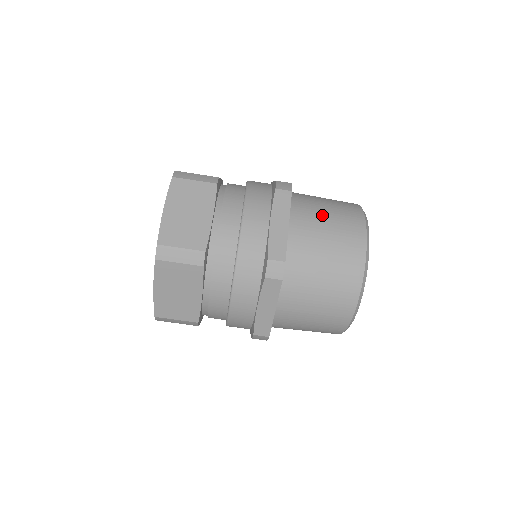
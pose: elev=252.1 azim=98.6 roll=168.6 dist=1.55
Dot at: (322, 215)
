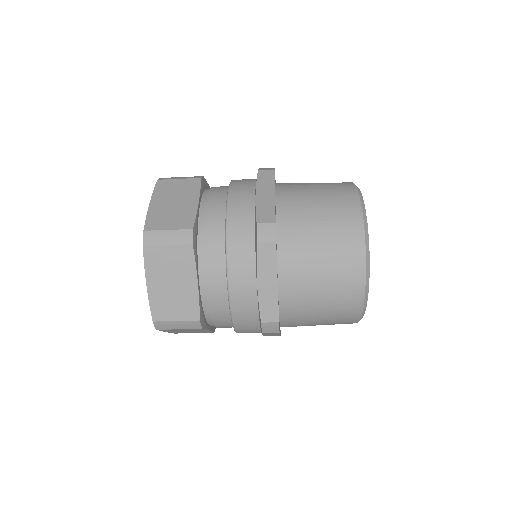
Dot at: (315, 253)
